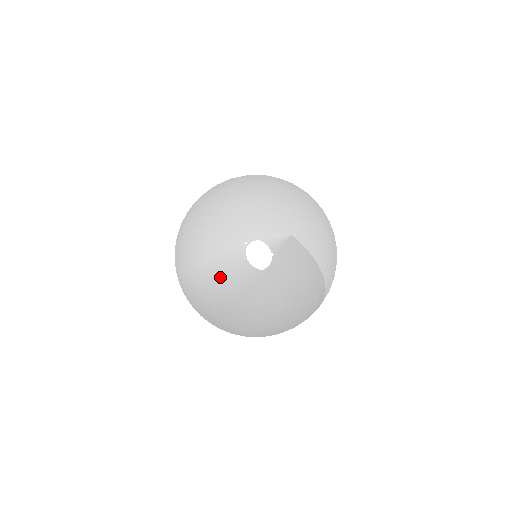
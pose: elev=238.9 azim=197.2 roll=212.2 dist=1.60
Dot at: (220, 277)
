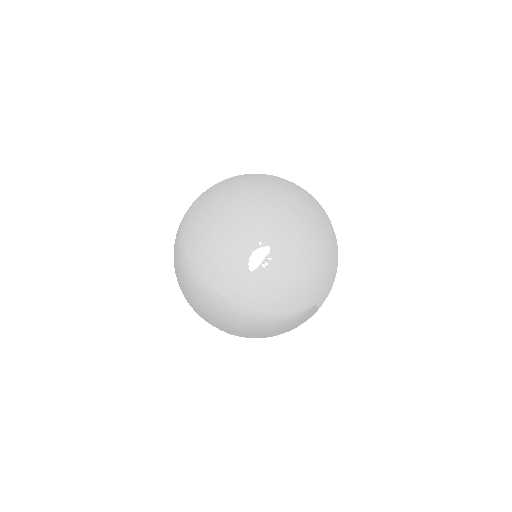
Dot at: (227, 315)
